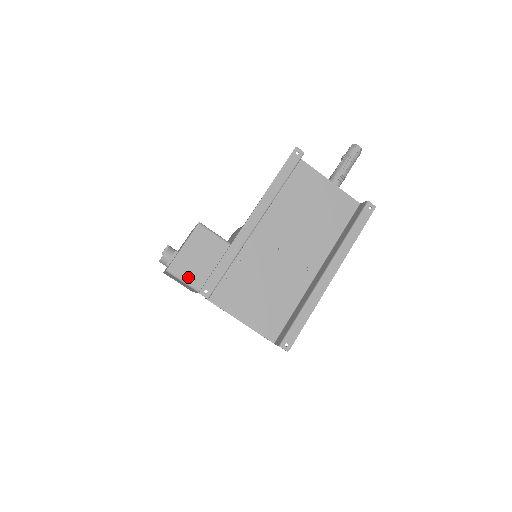
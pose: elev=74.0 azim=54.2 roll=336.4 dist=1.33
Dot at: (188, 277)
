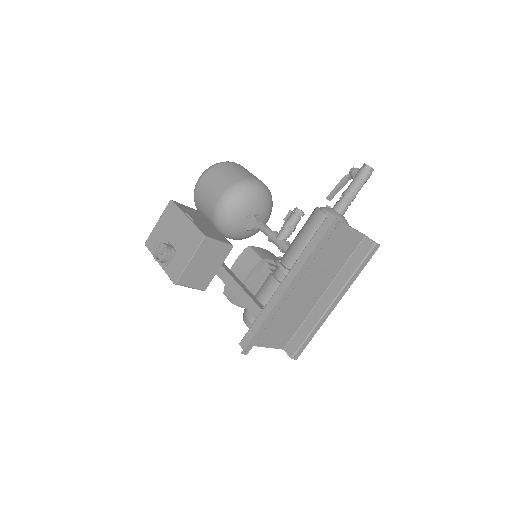
Dot at: (194, 284)
